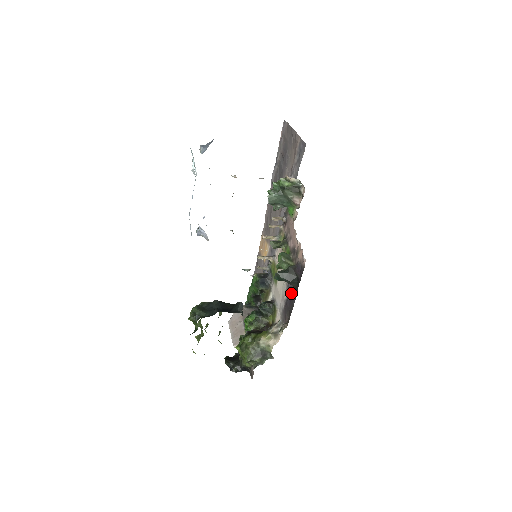
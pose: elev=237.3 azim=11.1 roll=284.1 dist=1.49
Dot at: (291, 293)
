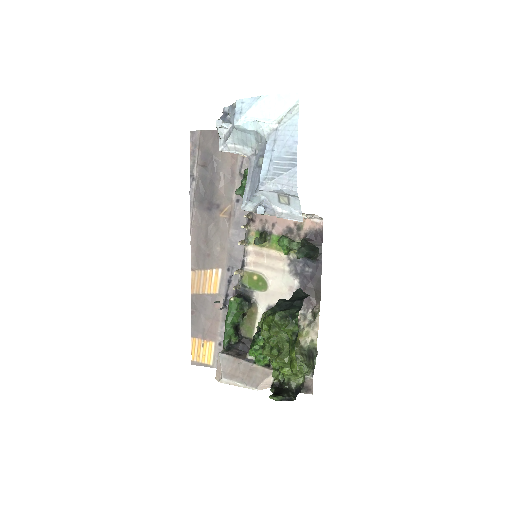
Dot at: (308, 271)
